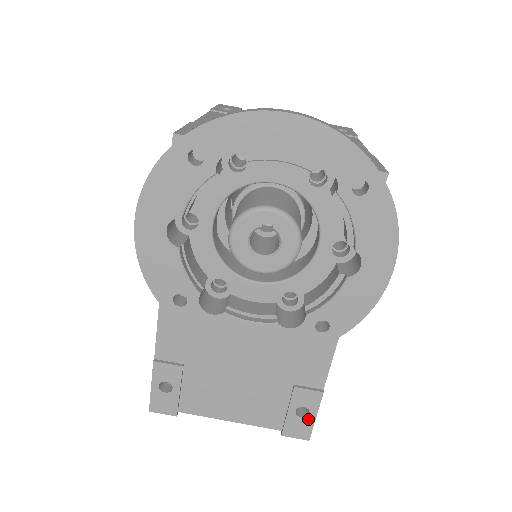
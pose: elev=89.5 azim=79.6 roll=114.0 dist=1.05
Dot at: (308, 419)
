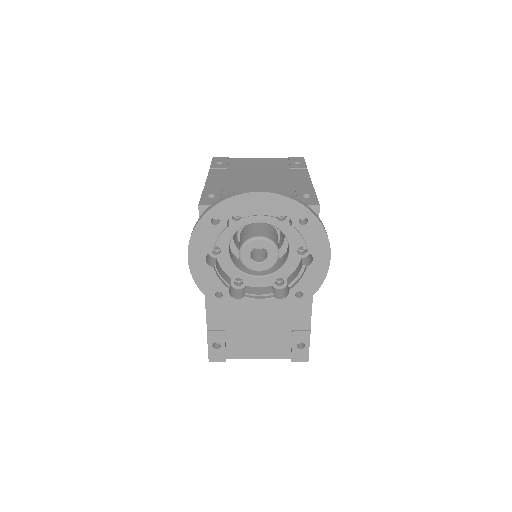
Dot at: (305, 349)
